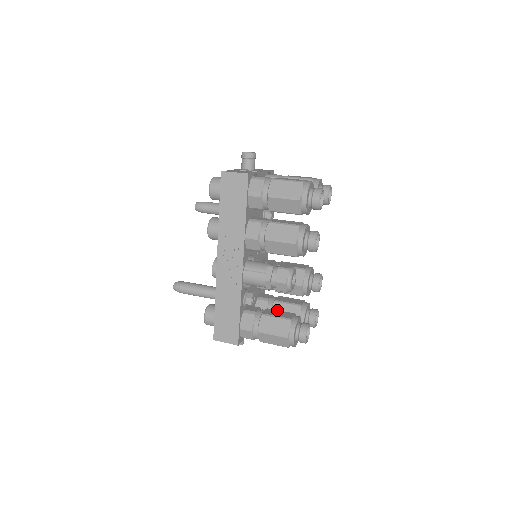
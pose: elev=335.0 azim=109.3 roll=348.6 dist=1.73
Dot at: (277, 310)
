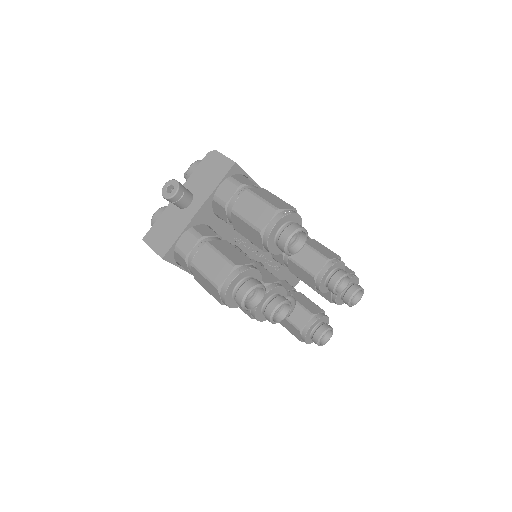
Dot at: (296, 304)
